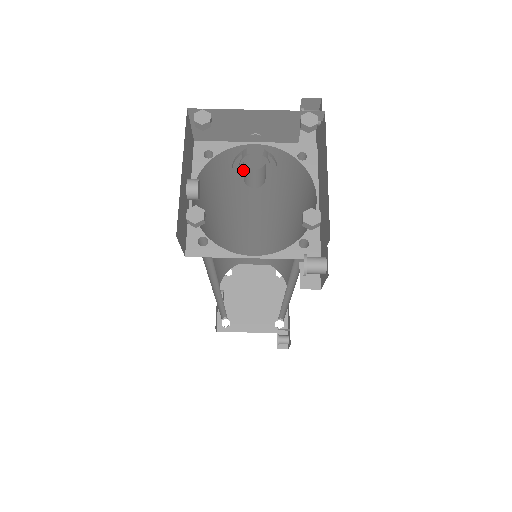
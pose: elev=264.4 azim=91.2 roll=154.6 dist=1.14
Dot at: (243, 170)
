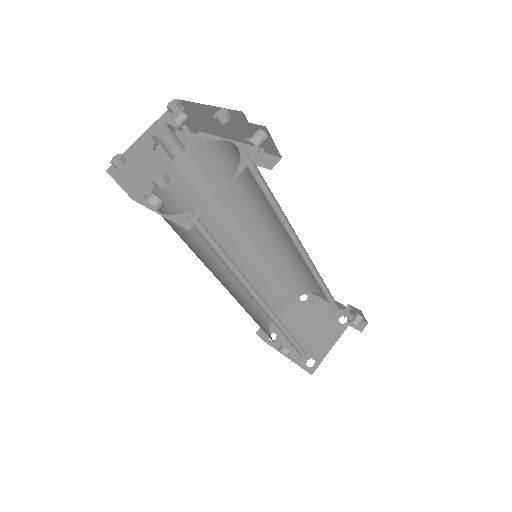
Dot at: (182, 199)
